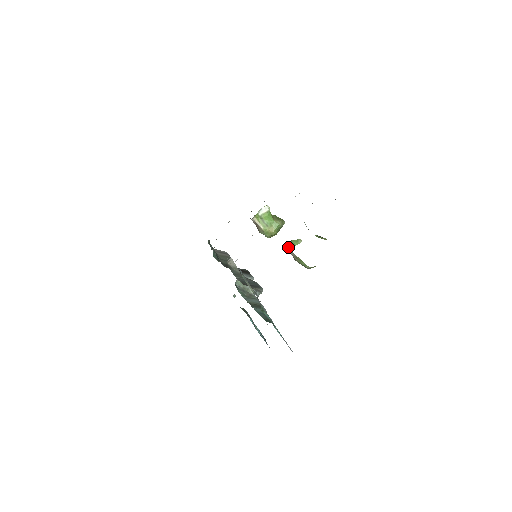
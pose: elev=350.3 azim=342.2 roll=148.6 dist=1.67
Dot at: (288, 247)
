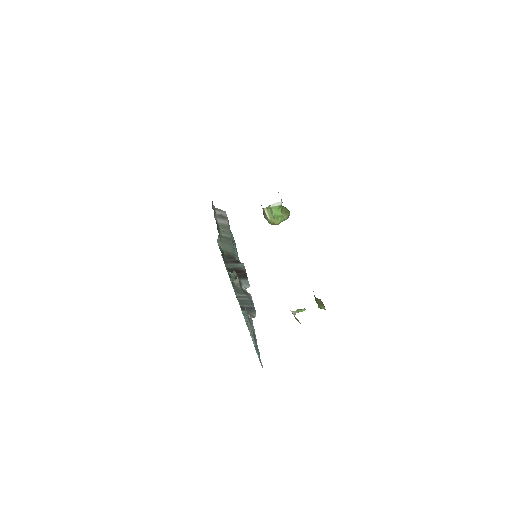
Dot at: (293, 312)
